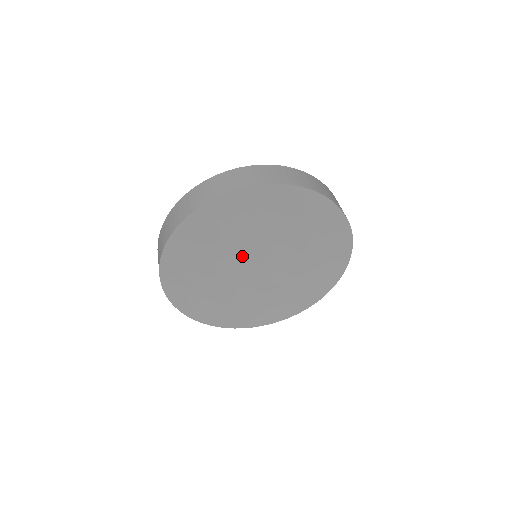
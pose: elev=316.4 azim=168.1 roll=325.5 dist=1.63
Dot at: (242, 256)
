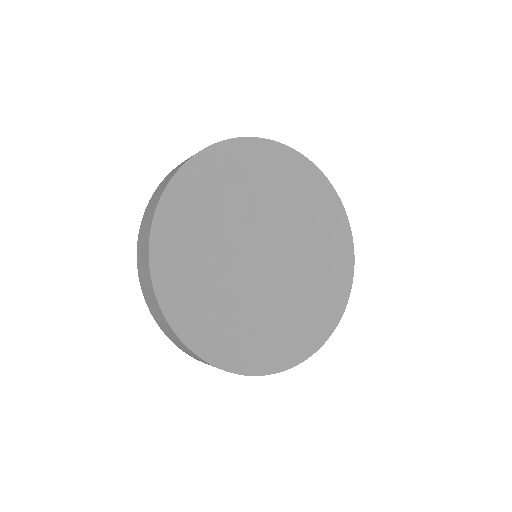
Dot at: (240, 258)
